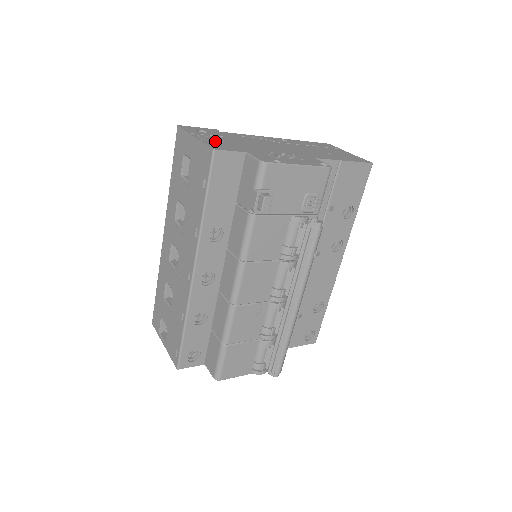
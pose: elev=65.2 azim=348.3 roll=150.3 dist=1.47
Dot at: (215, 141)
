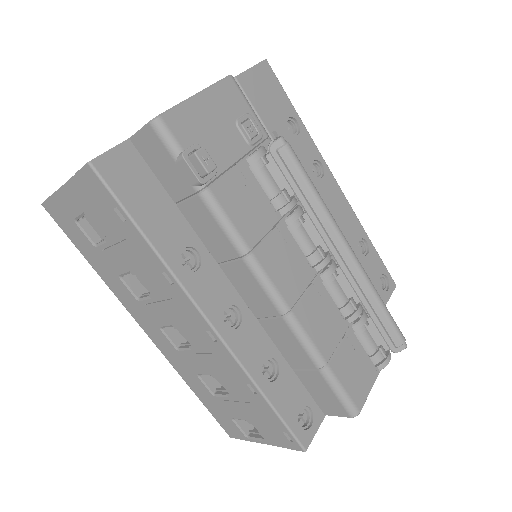
Dot at: occluded
